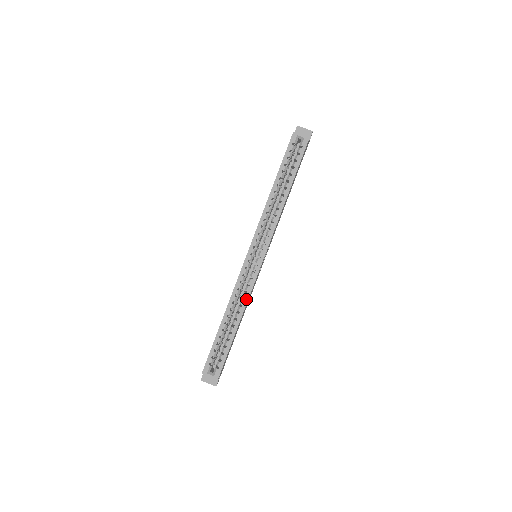
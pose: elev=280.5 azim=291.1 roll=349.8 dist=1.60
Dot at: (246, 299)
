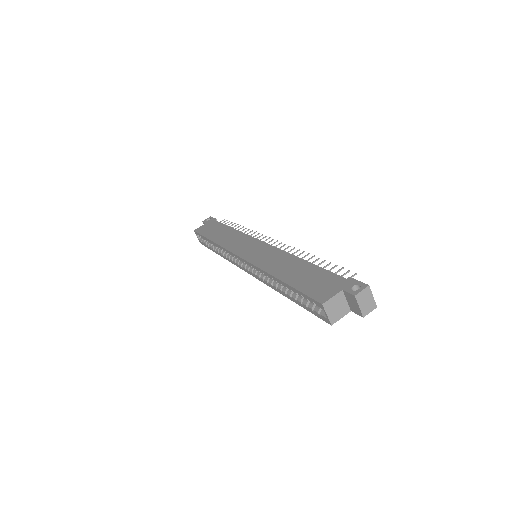
Dot at: (228, 259)
